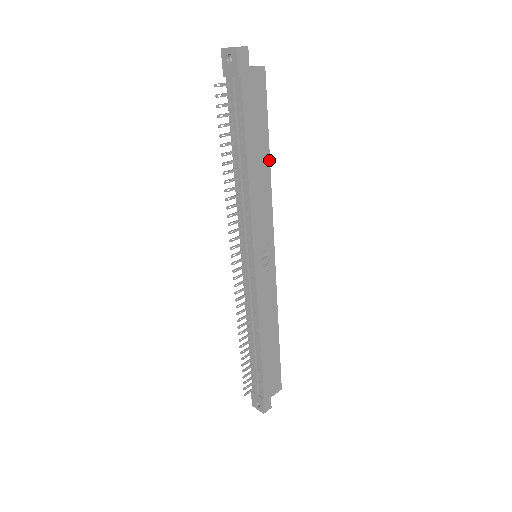
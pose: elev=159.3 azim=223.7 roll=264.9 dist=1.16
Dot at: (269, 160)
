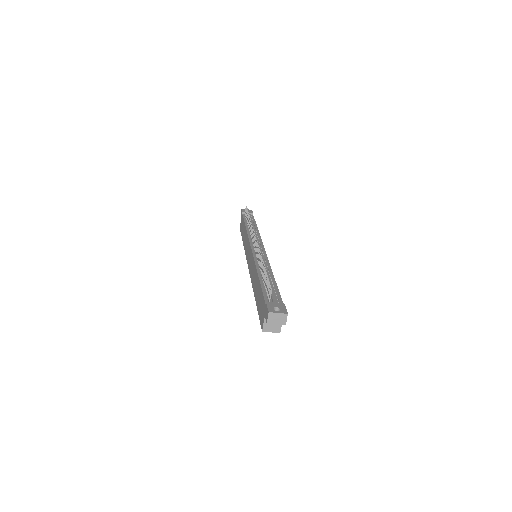
Dot at: occluded
